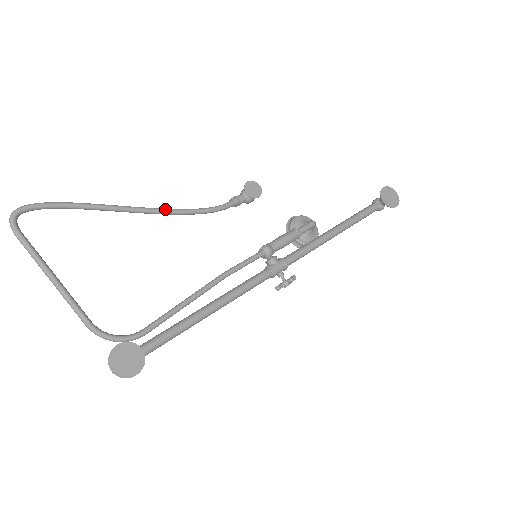
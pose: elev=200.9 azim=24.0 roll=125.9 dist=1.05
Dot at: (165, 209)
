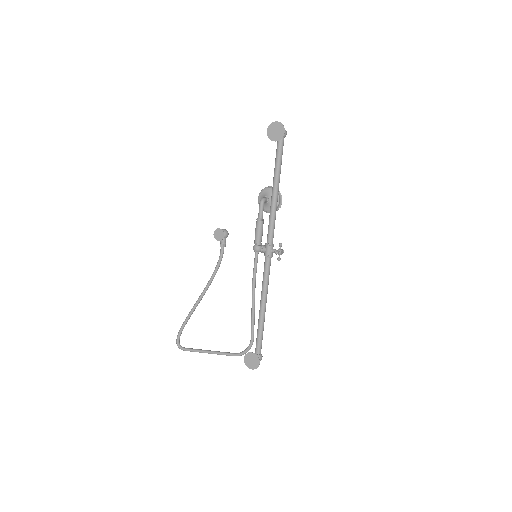
Dot at: (206, 286)
